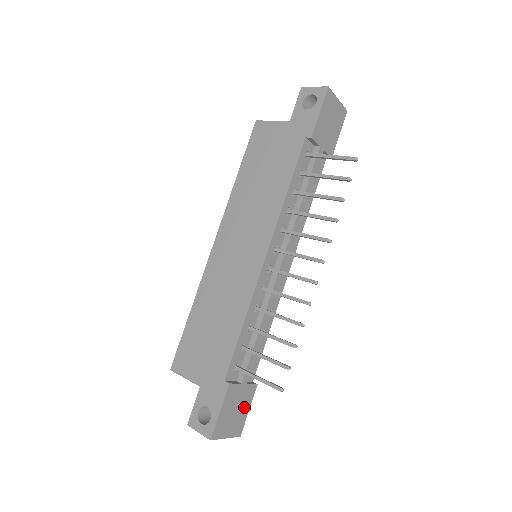
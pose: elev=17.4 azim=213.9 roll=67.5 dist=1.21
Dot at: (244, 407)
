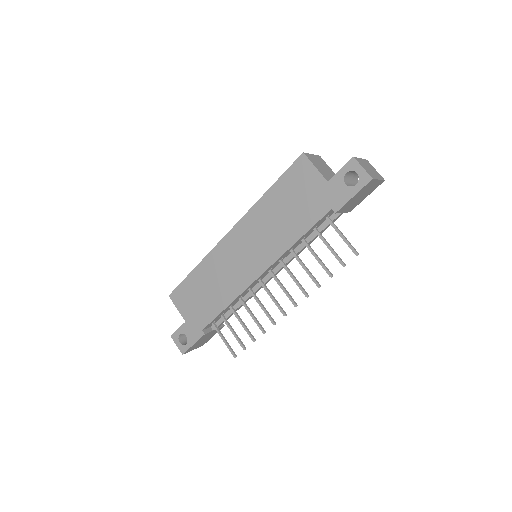
Dot at: (211, 336)
